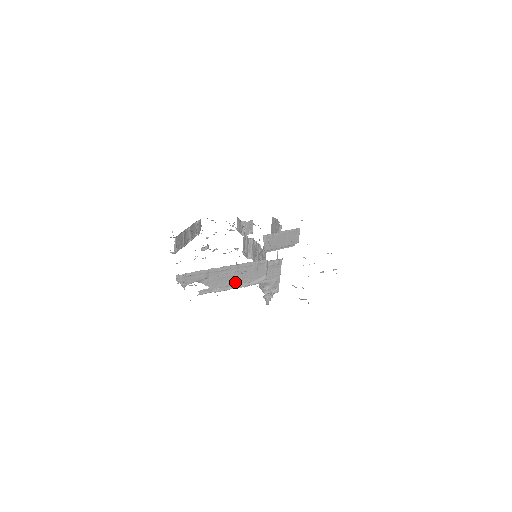
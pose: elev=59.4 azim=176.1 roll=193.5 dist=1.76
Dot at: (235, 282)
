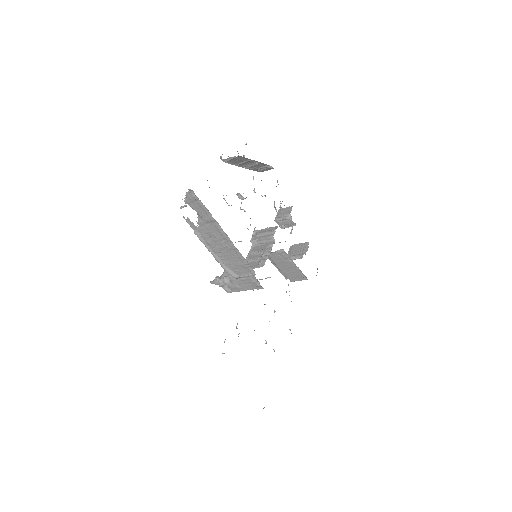
Dot at: (217, 250)
